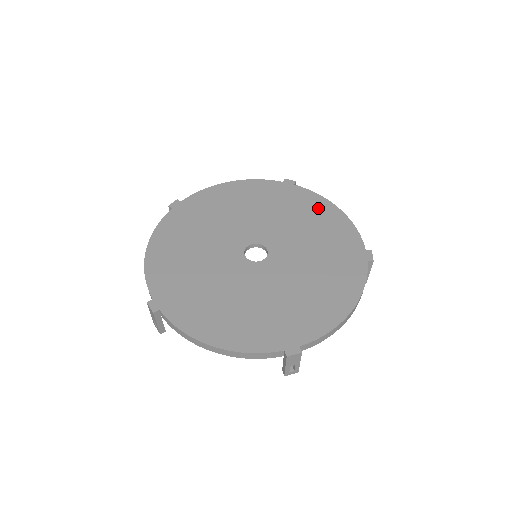
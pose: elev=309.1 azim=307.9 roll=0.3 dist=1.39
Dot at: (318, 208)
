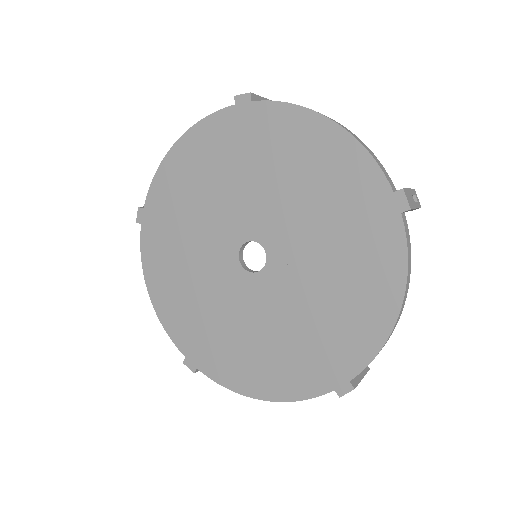
Dot at: (377, 280)
